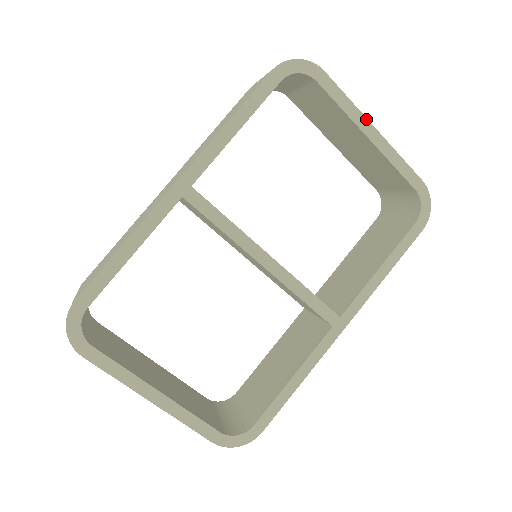
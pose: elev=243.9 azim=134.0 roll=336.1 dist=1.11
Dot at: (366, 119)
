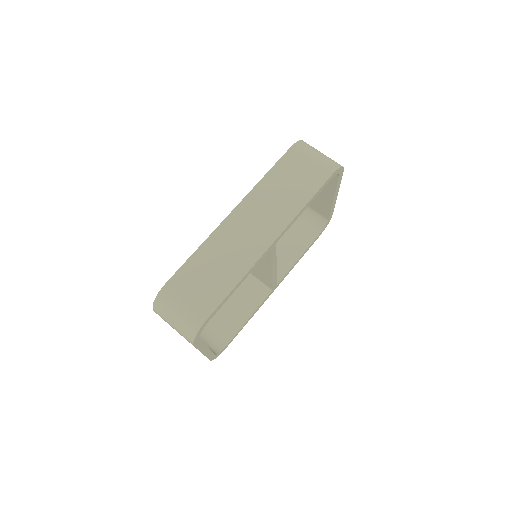
Dot at: (338, 191)
